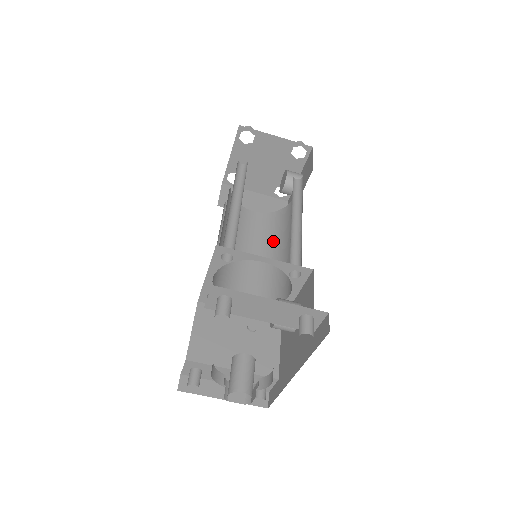
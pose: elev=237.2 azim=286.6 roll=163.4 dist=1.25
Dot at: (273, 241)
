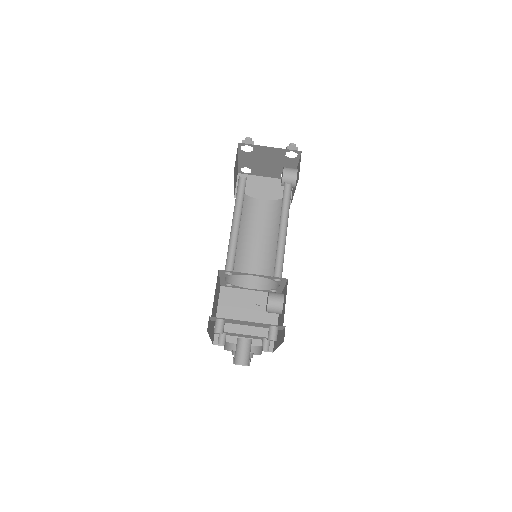
Dot at: (275, 230)
